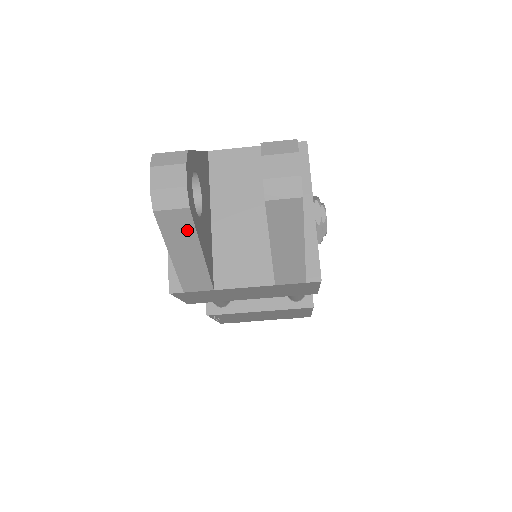
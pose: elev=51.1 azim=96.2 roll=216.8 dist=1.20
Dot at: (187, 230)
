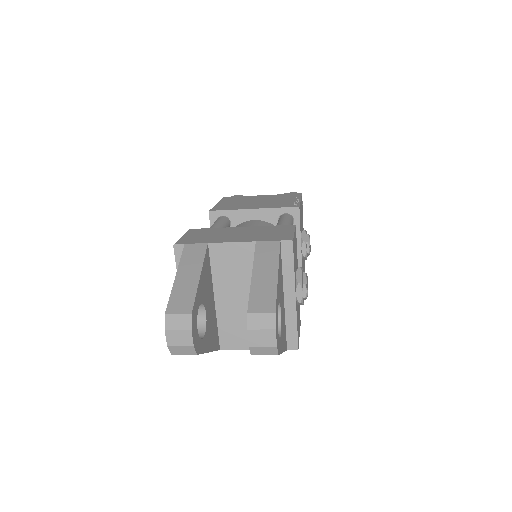
Dot at: occluded
